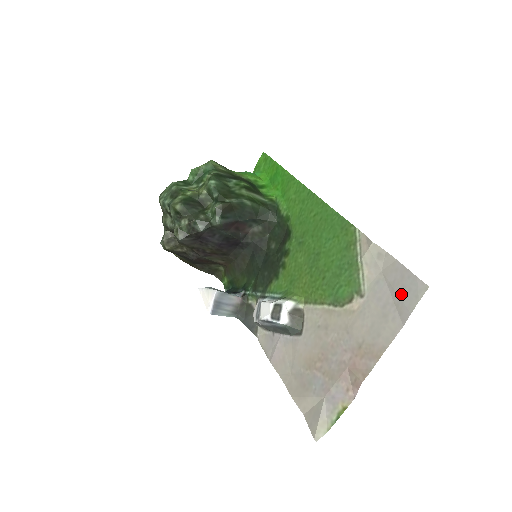
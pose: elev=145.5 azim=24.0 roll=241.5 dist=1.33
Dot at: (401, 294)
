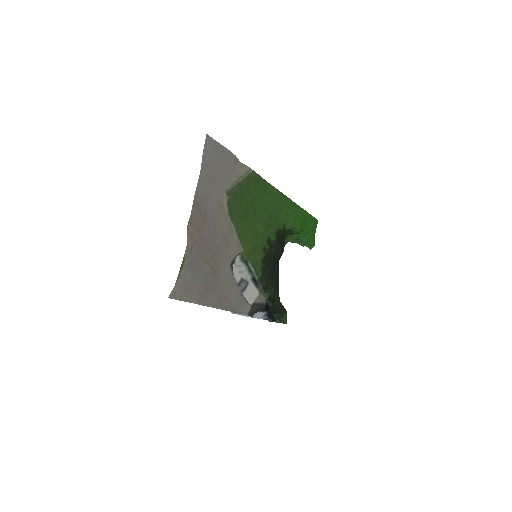
Dot at: (214, 159)
